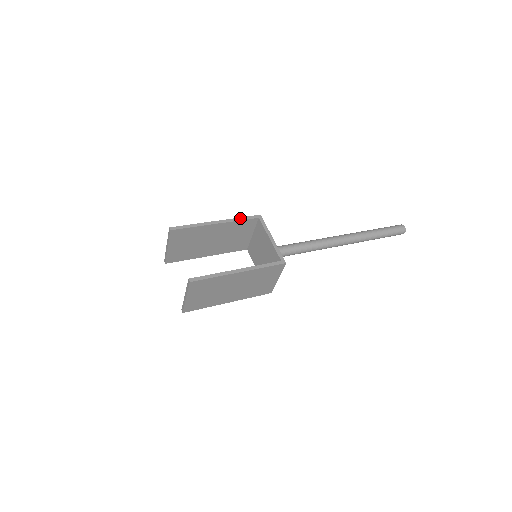
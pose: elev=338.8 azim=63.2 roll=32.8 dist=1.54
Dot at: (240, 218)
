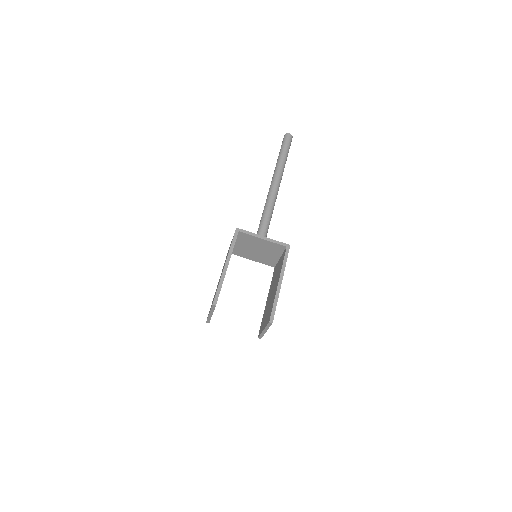
Dot at: (232, 245)
